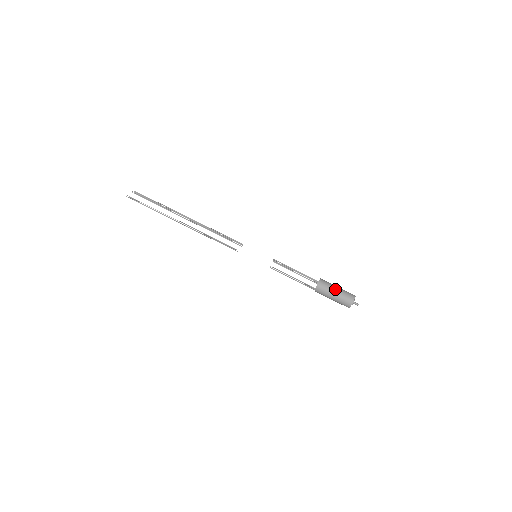
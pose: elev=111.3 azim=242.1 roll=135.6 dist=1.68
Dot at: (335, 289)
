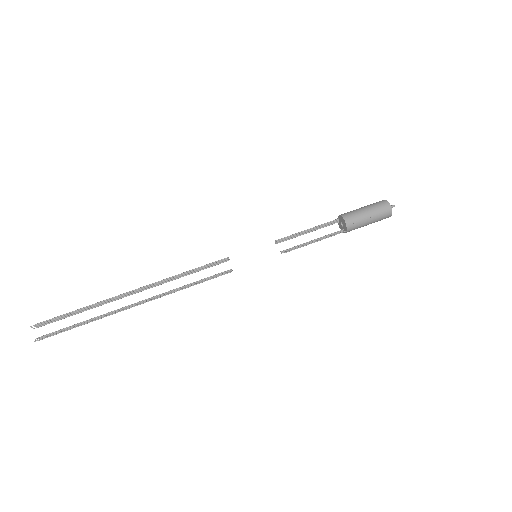
Dot at: (366, 213)
